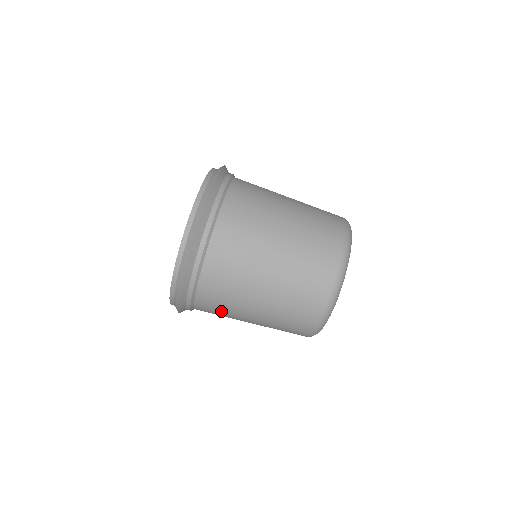
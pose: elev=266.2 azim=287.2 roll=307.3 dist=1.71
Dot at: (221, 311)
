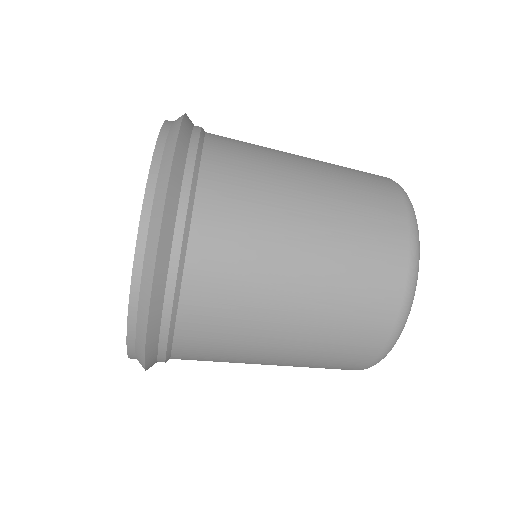
Dot at: occluded
